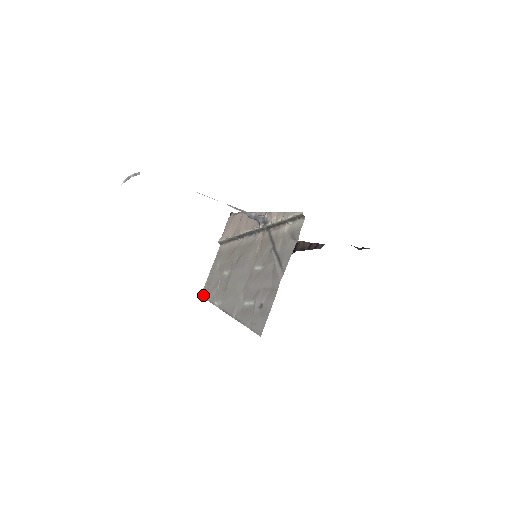
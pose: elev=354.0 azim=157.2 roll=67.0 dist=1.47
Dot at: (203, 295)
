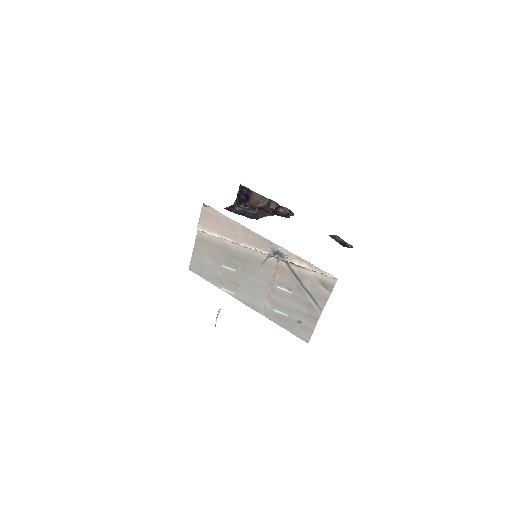
Dot at: (194, 271)
